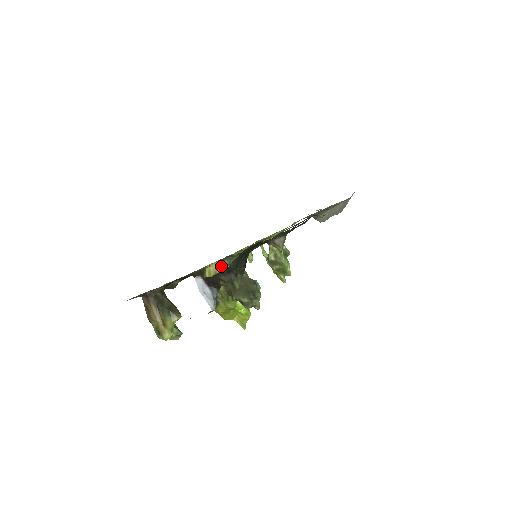
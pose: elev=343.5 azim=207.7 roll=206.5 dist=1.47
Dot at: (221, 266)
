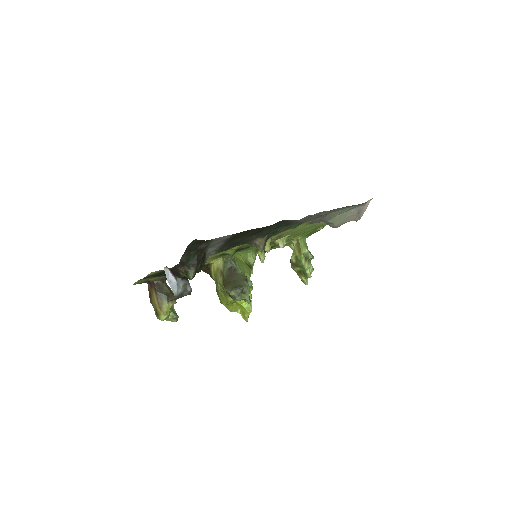
Dot at: (221, 263)
